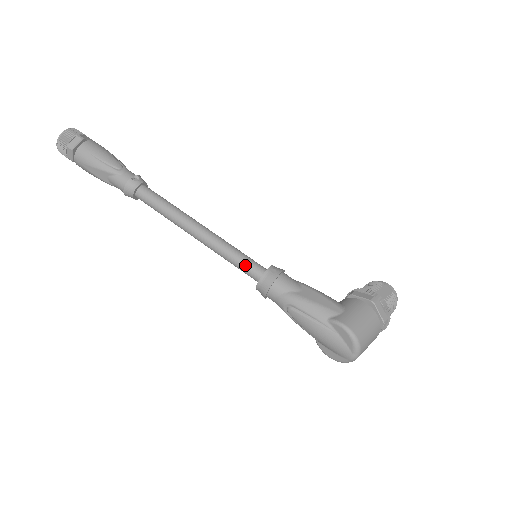
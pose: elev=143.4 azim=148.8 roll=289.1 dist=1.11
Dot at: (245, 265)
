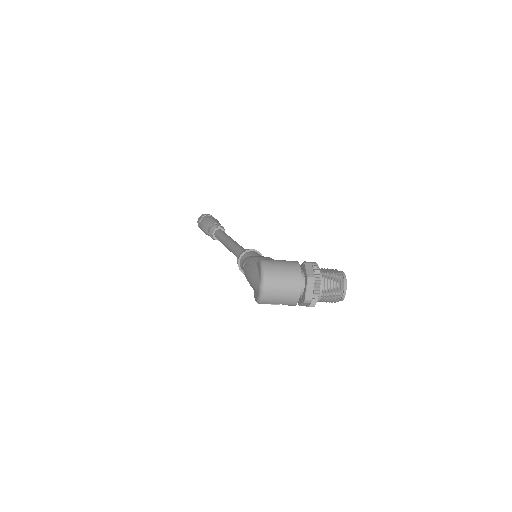
Dot at: (239, 252)
